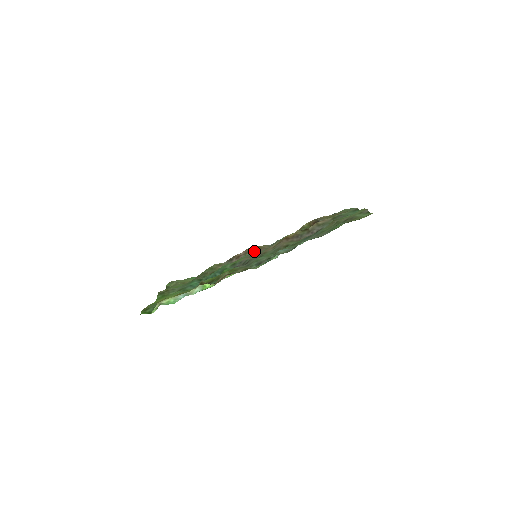
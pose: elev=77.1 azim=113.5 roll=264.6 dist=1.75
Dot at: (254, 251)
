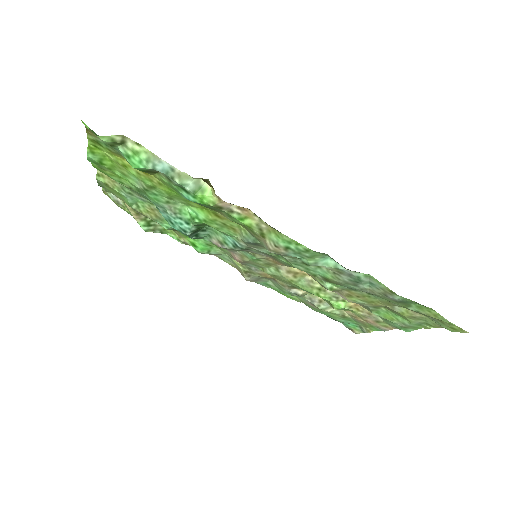
Dot at: (232, 265)
